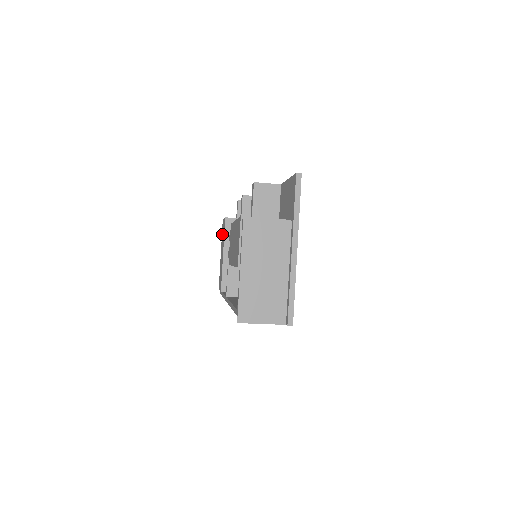
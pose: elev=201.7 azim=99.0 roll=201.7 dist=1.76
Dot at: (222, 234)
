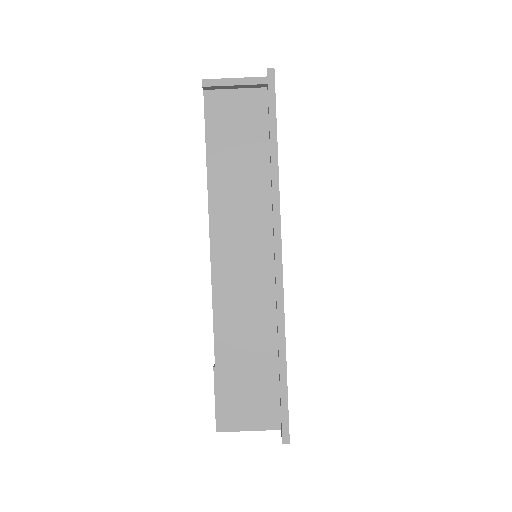
Dot at: occluded
